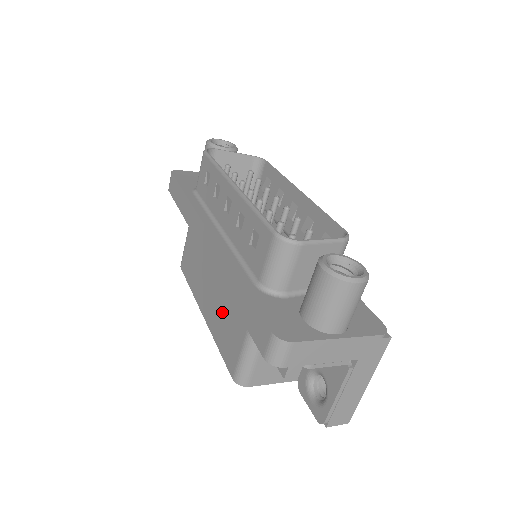
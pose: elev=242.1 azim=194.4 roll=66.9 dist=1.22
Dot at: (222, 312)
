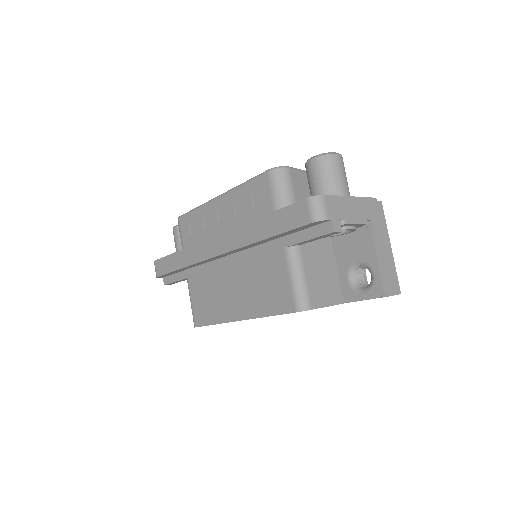
Dot at: (256, 285)
